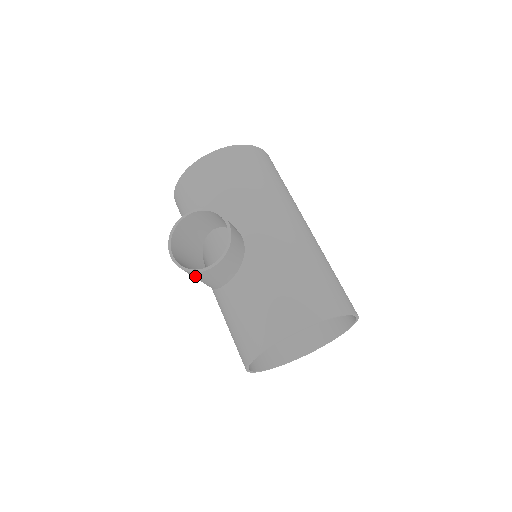
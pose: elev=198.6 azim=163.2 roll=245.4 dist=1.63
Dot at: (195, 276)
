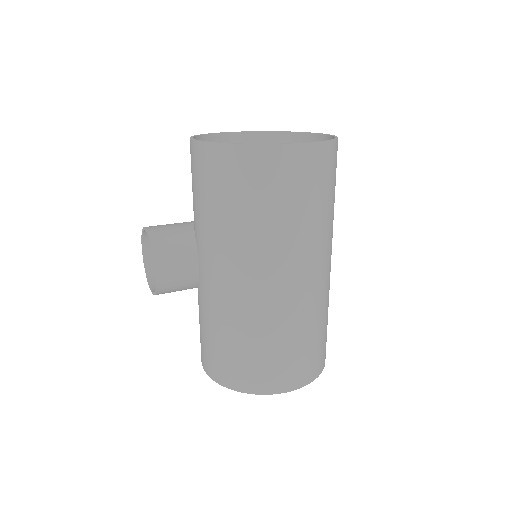
Dot at: occluded
